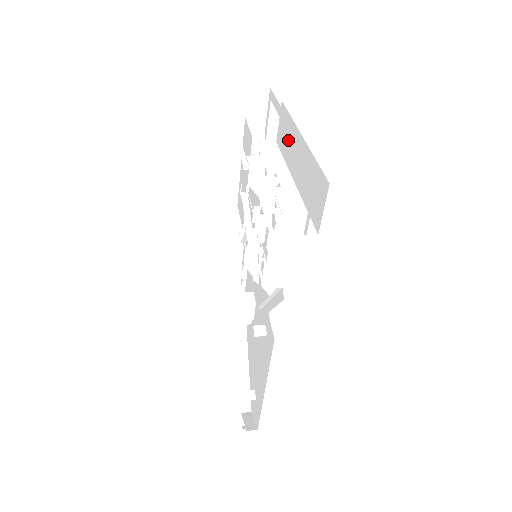
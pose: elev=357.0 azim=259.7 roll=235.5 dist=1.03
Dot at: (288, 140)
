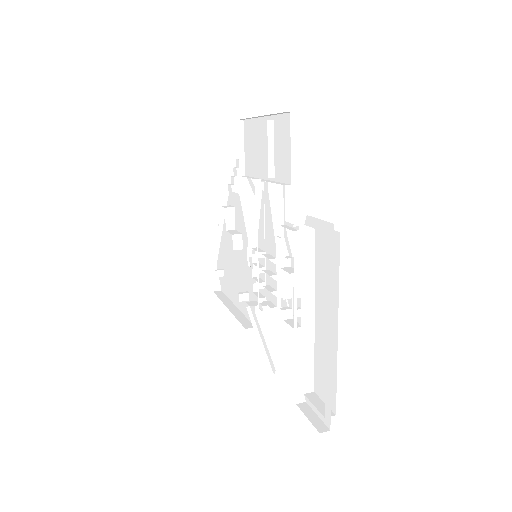
Dot at: (326, 280)
